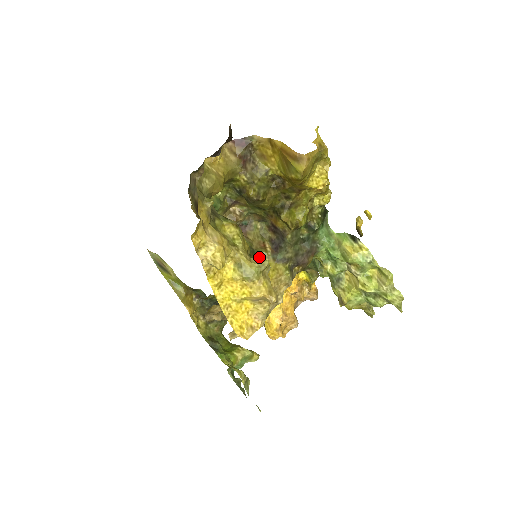
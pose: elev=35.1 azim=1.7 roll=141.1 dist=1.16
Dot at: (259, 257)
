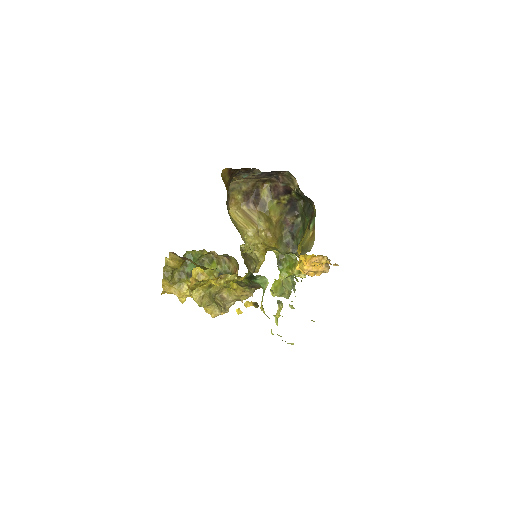
Dot at: occluded
